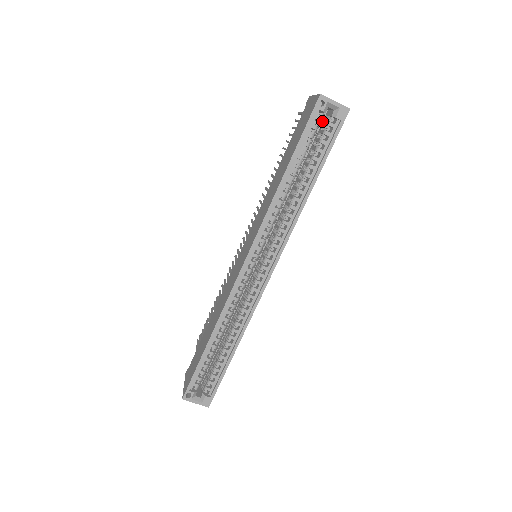
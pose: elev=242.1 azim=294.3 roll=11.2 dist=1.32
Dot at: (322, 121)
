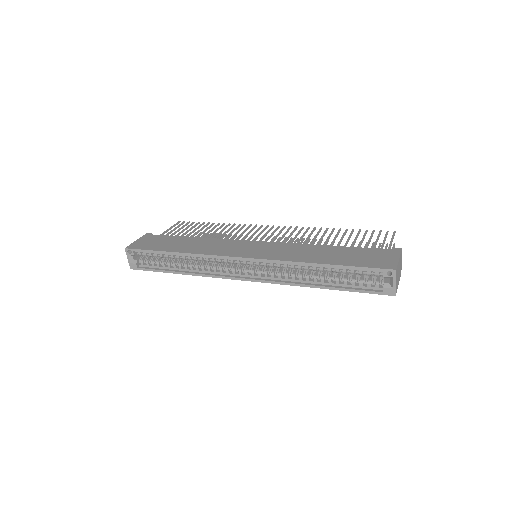
Dot at: occluded
